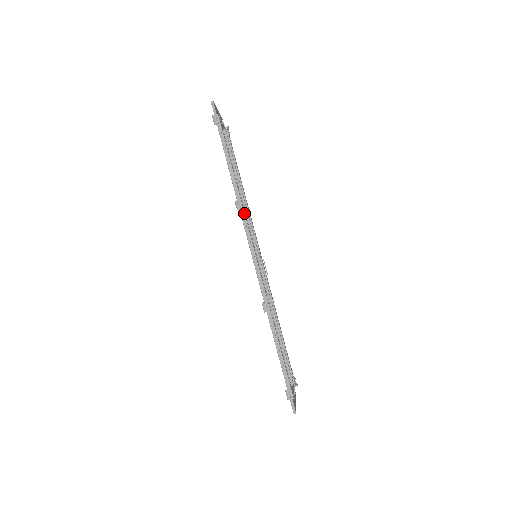
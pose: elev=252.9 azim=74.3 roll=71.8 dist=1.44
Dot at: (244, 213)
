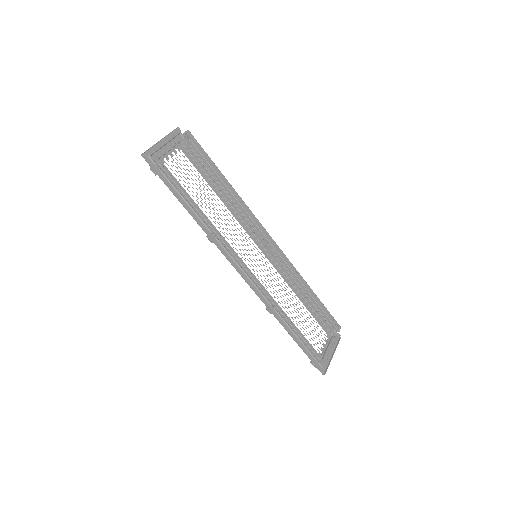
Dot at: (221, 240)
